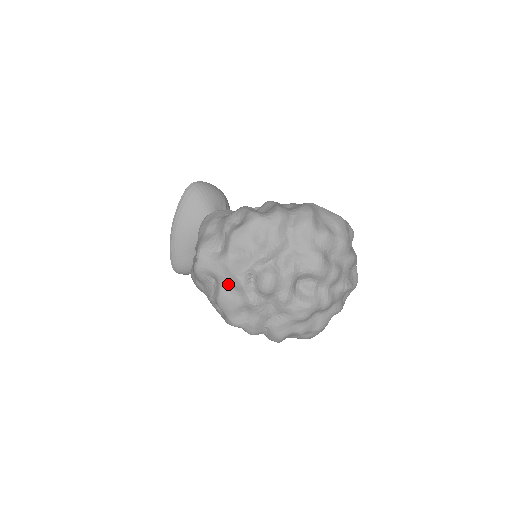
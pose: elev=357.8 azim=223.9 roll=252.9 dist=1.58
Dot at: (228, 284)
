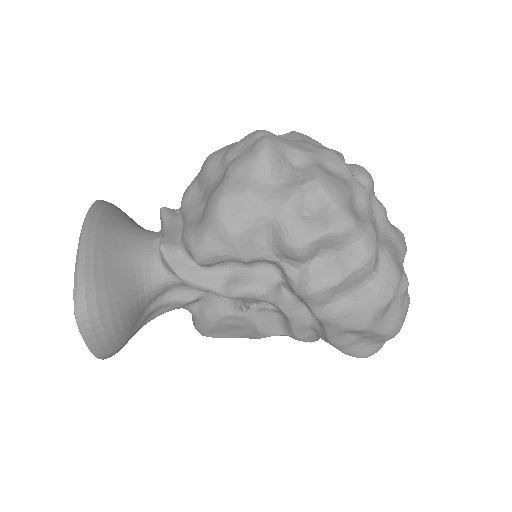
Dot at: (323, 163)
